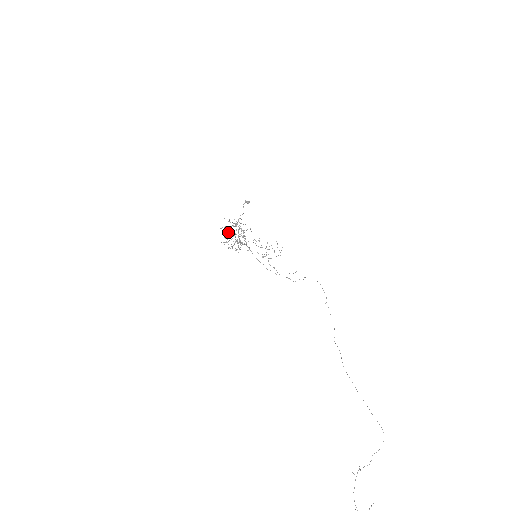
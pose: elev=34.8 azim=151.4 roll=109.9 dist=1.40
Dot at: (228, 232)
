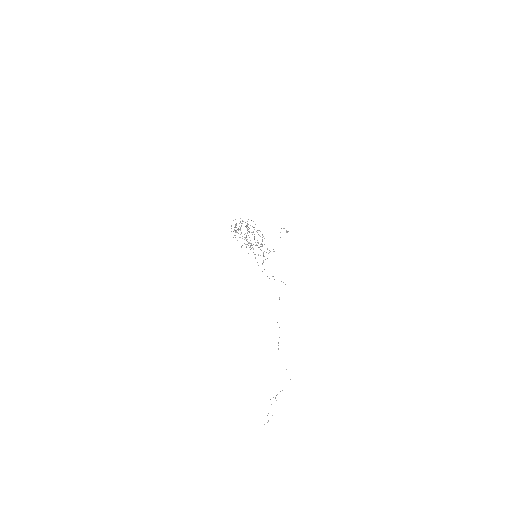
Dot at: occluded
